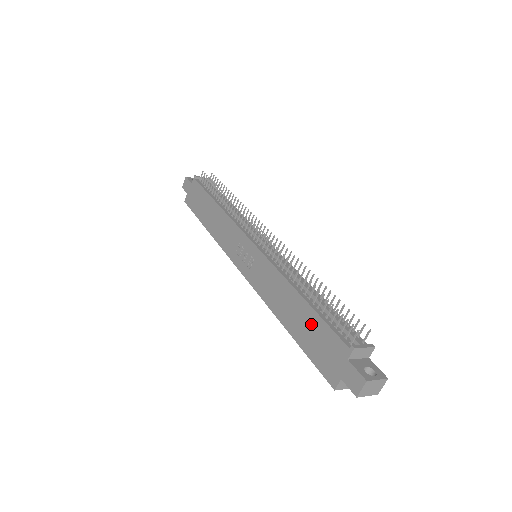
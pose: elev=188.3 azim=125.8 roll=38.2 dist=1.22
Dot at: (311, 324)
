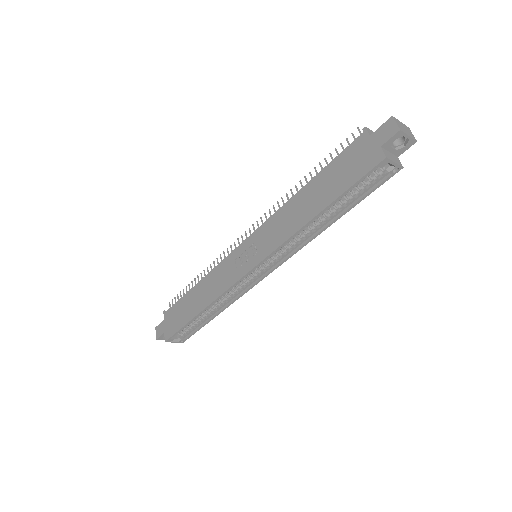
Dot at: (329, 176)
